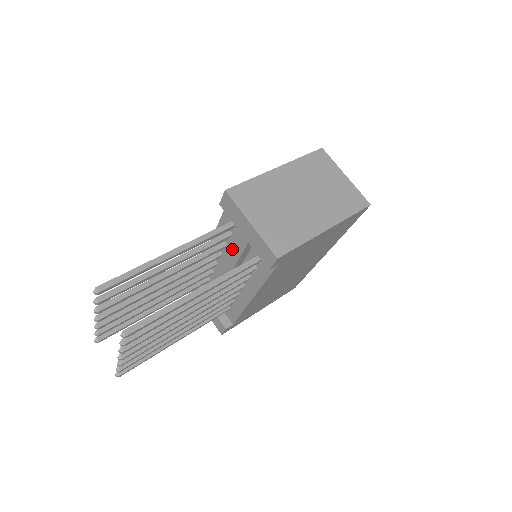
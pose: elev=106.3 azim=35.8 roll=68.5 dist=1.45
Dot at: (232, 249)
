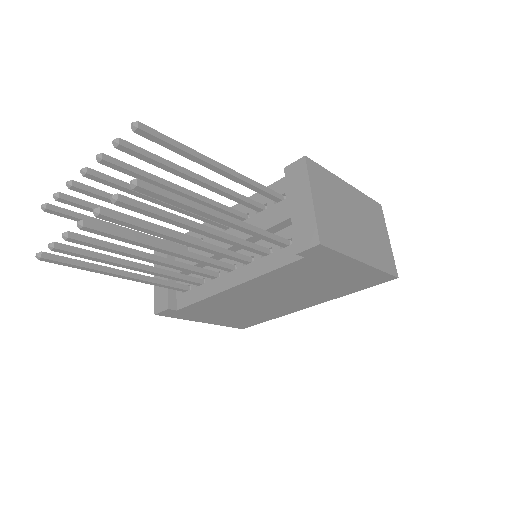
Dot at: (260, 219)
